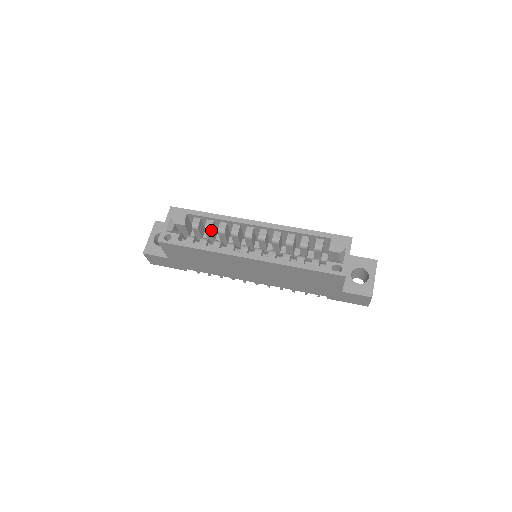
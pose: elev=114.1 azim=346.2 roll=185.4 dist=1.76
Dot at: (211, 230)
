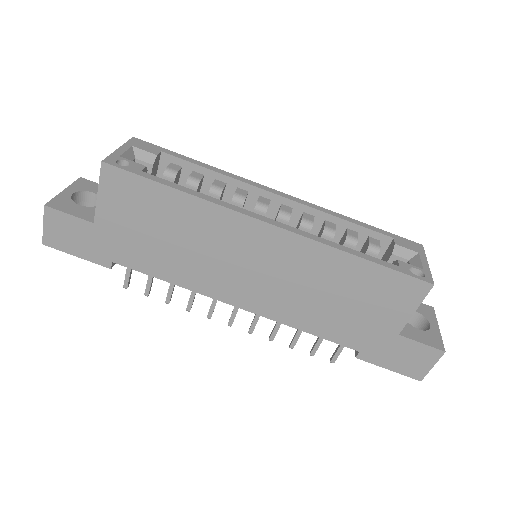
Dot at: (198, 185)
